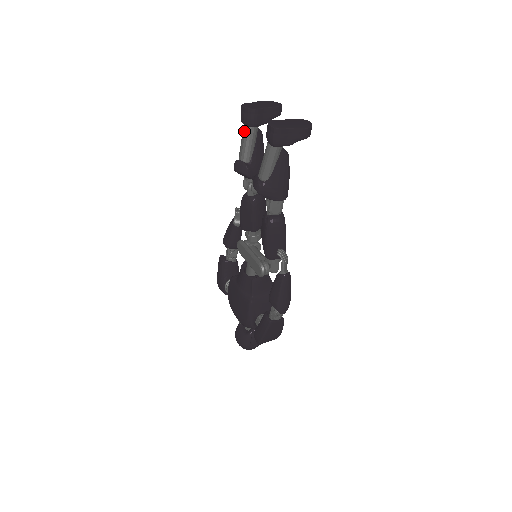
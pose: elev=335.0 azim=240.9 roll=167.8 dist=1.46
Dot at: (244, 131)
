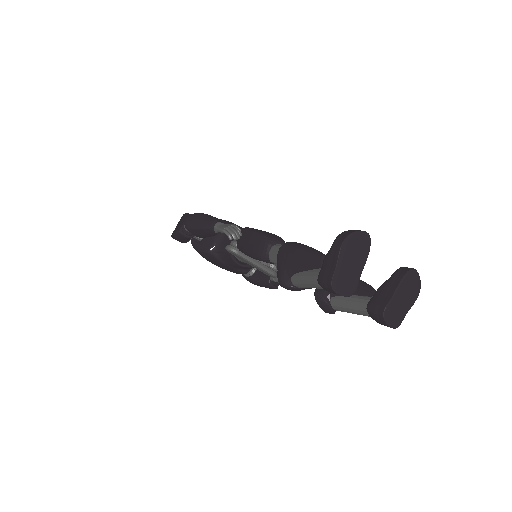
Dot at: (320, 288)
